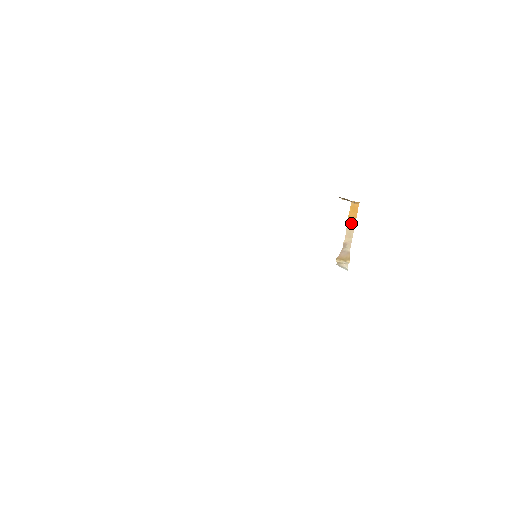
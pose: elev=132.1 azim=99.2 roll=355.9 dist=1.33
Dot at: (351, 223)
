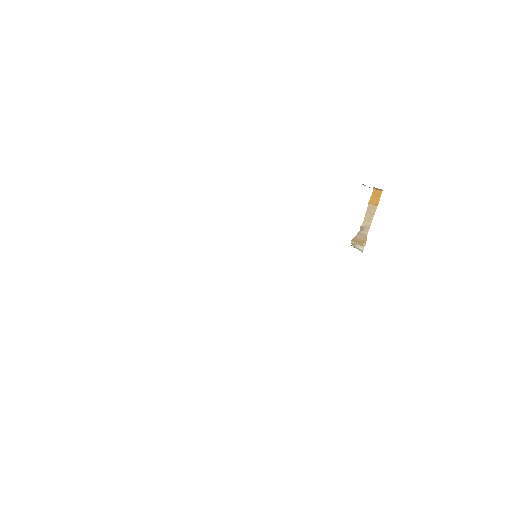
Dot at: (371, 208)
